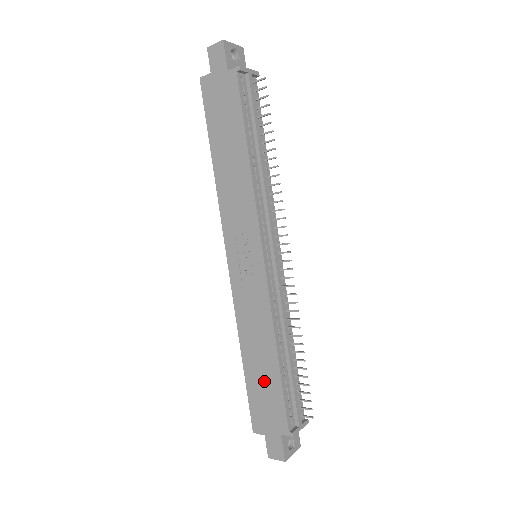
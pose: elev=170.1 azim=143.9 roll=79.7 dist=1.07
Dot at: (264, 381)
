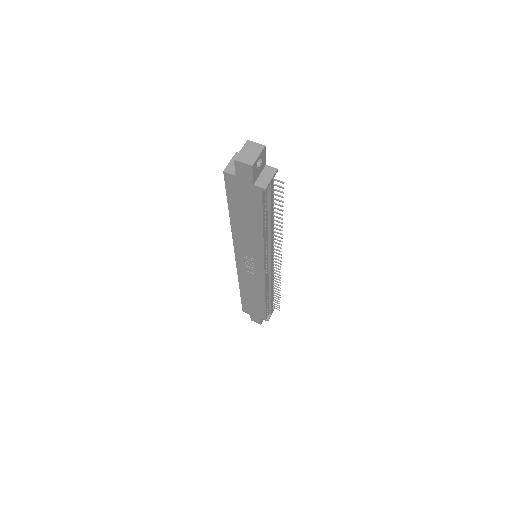
Dot at: (254, 303)
